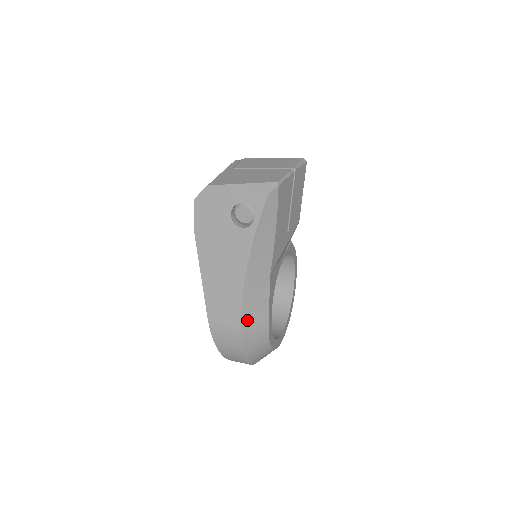
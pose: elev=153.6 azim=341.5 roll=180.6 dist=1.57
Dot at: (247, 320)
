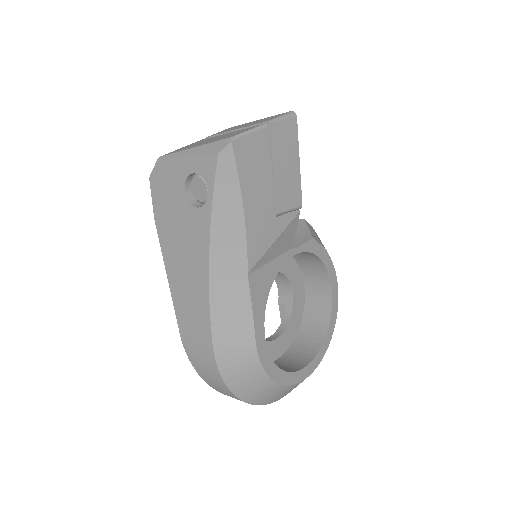
Dot at: (222, 338)
